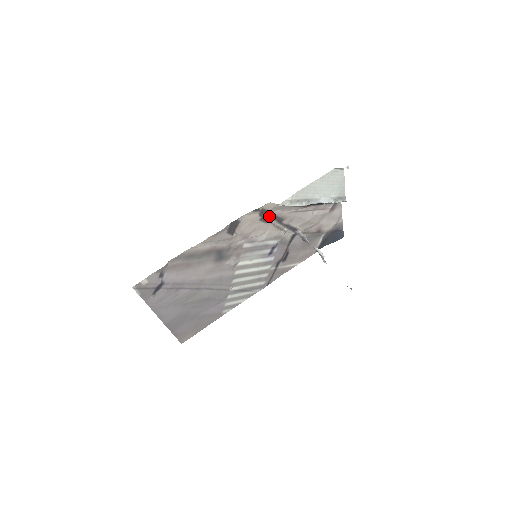
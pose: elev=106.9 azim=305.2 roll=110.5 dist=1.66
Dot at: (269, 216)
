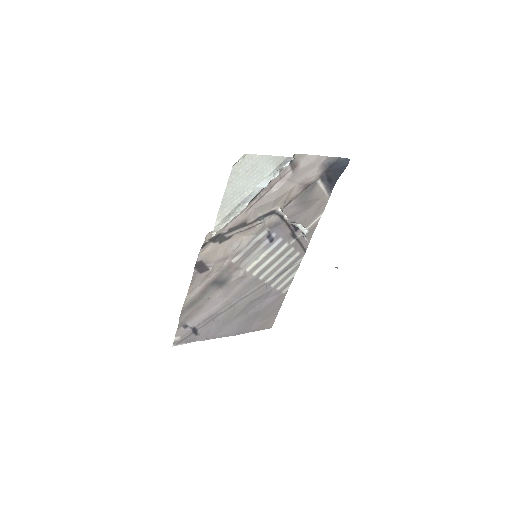
Dot at: (226, 234)
